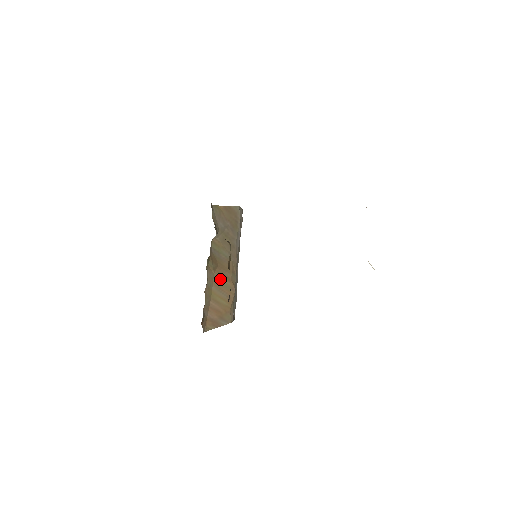
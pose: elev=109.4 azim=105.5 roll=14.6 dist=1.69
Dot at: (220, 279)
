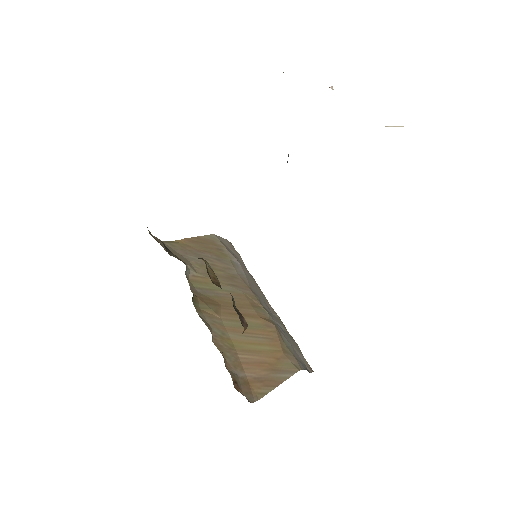
Dot at: (237, 321)
